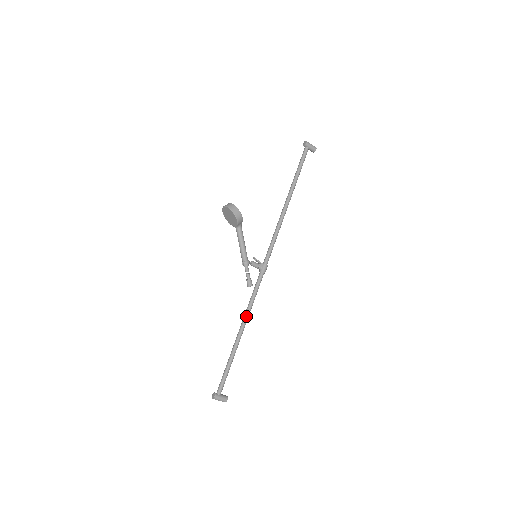
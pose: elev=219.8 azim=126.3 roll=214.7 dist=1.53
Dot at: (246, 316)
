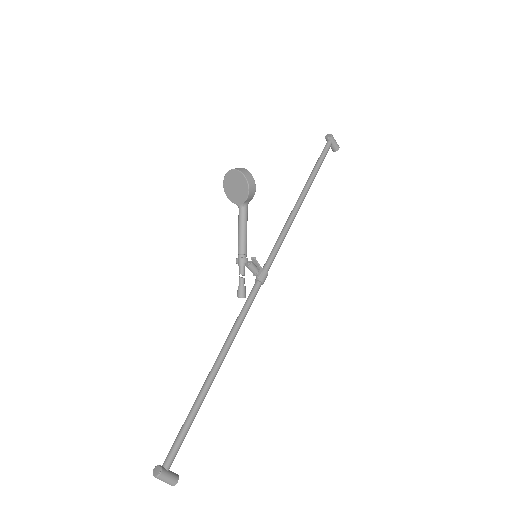
Dot at: (229, 342)
